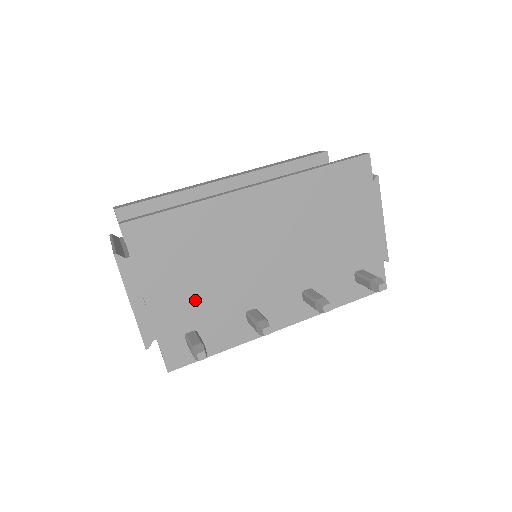
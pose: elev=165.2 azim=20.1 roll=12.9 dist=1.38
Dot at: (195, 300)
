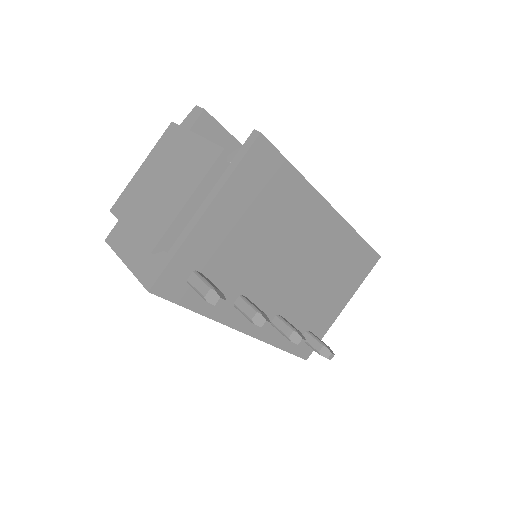
Dot at: (229, 249)
